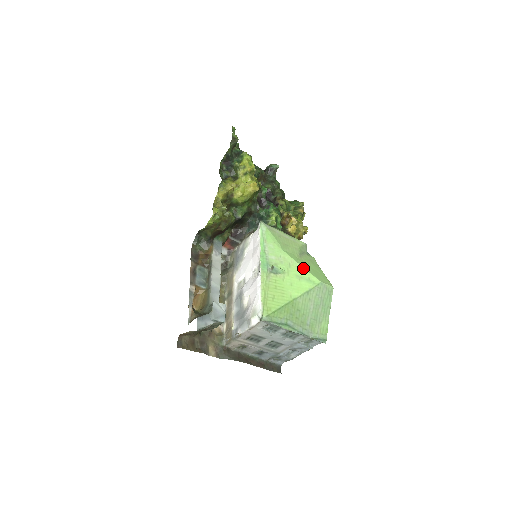
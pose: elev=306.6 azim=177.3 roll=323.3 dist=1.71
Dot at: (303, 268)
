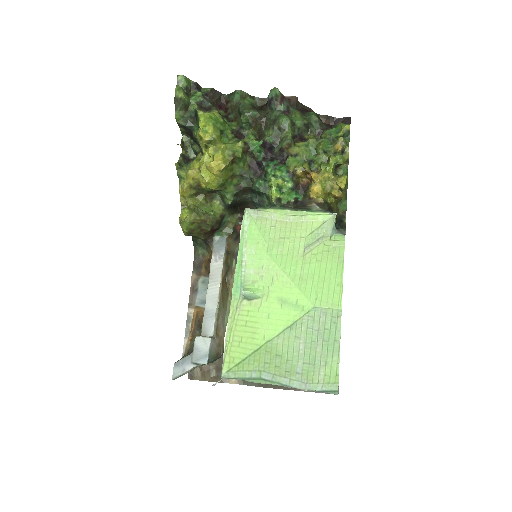
Dot at: (291, 283)
